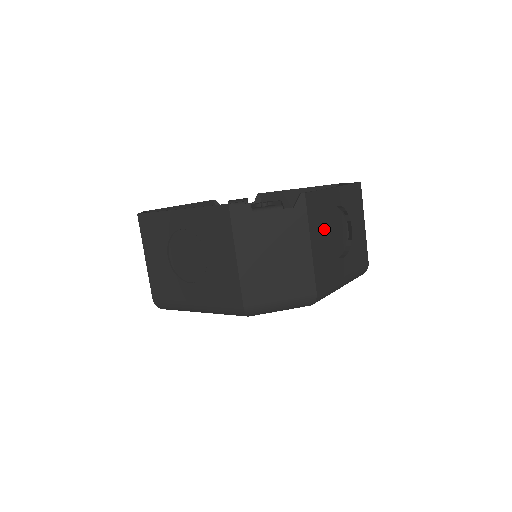
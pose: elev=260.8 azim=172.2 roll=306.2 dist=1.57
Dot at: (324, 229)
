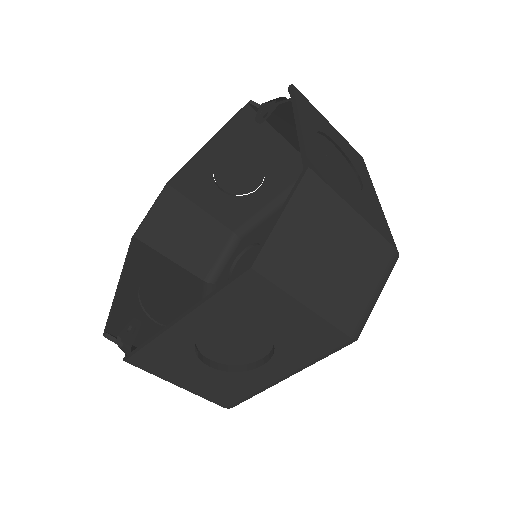
Dot at: (193, 365)
